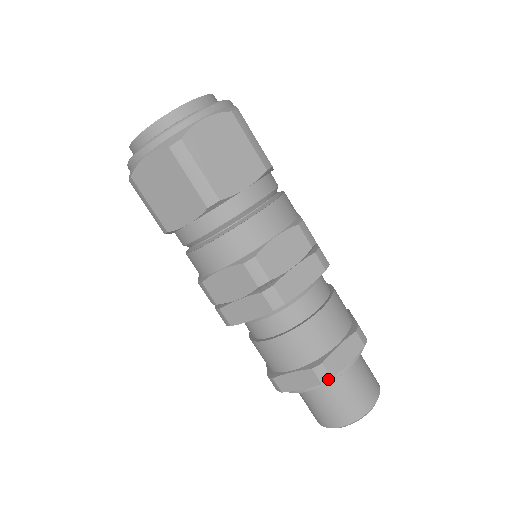
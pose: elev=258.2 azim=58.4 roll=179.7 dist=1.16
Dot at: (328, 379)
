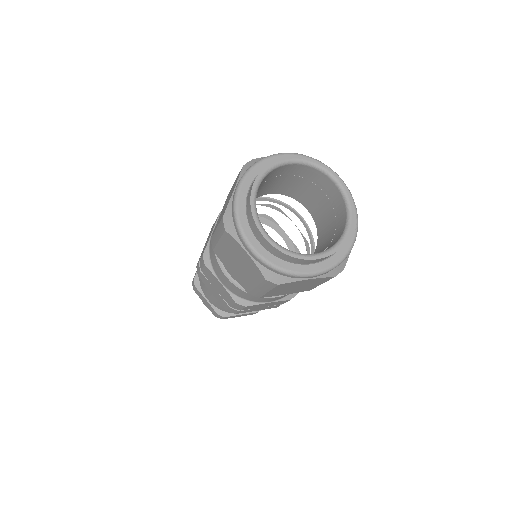
Dot at: (220, 318)
